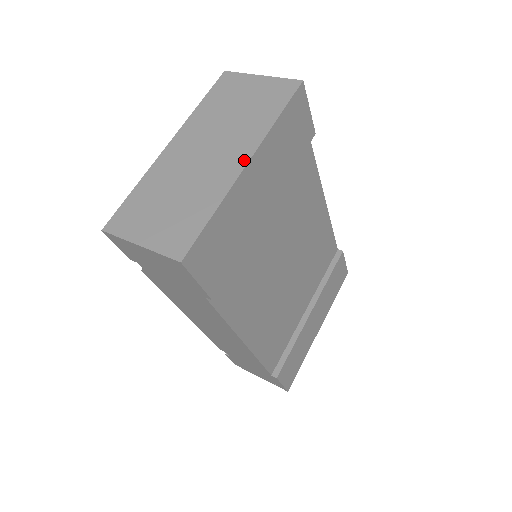
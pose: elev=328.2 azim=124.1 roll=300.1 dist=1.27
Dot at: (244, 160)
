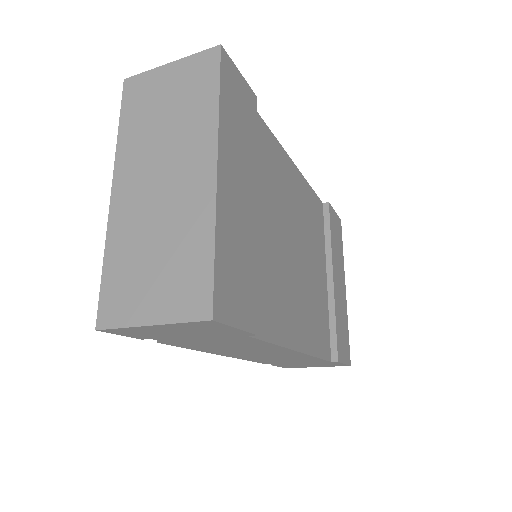
Dot at: (211, 166)
